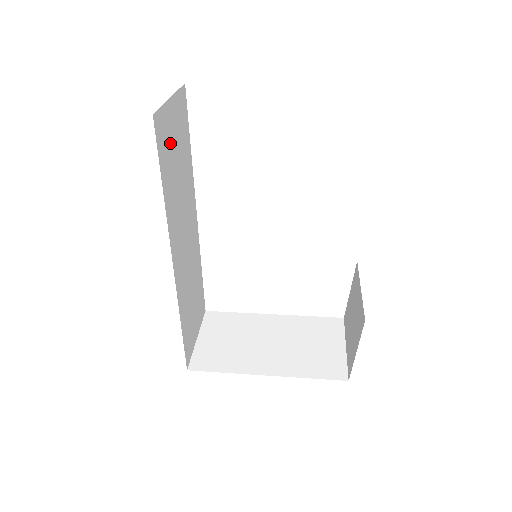
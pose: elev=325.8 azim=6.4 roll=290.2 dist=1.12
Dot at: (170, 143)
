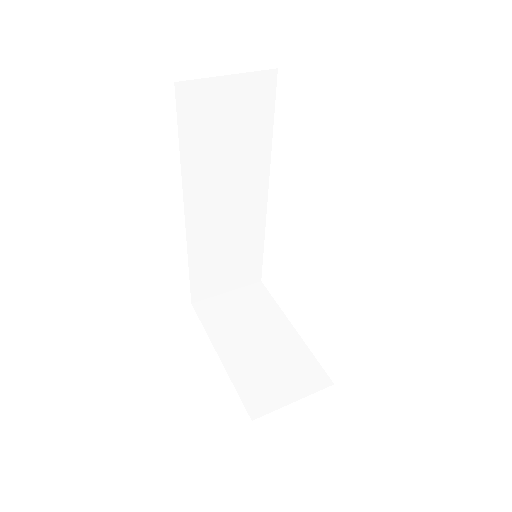
Dot at: (213, 114)
